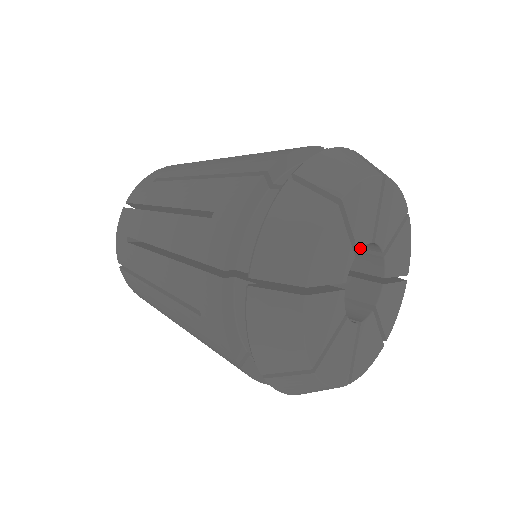
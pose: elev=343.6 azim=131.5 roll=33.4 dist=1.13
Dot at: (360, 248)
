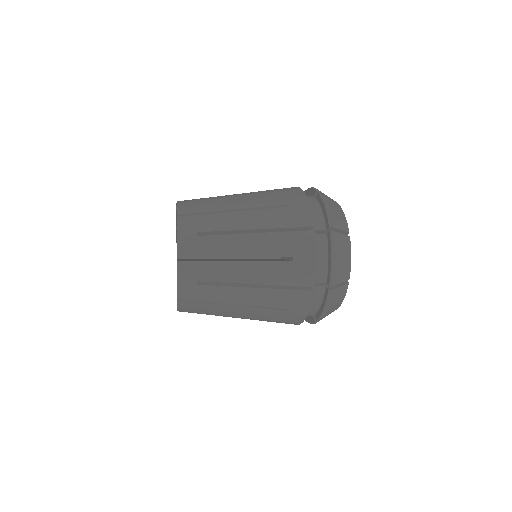
Dot at: occluded
